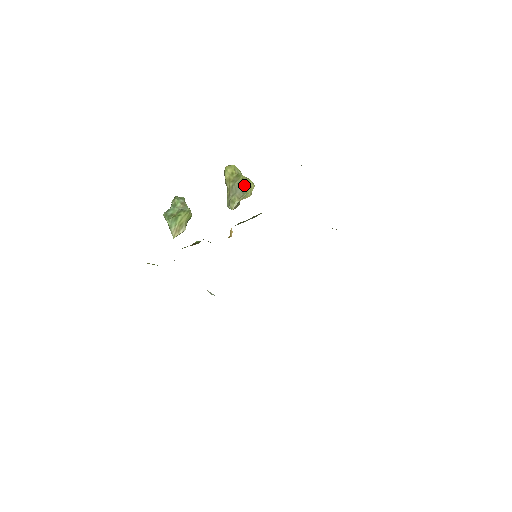
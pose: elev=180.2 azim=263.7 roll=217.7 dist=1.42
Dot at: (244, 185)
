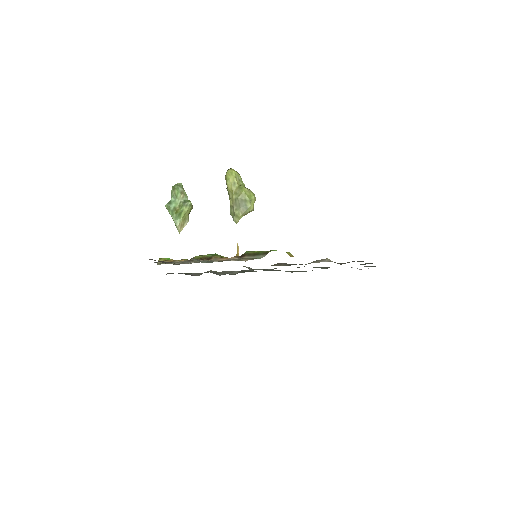
Dot at: (247, 201)
